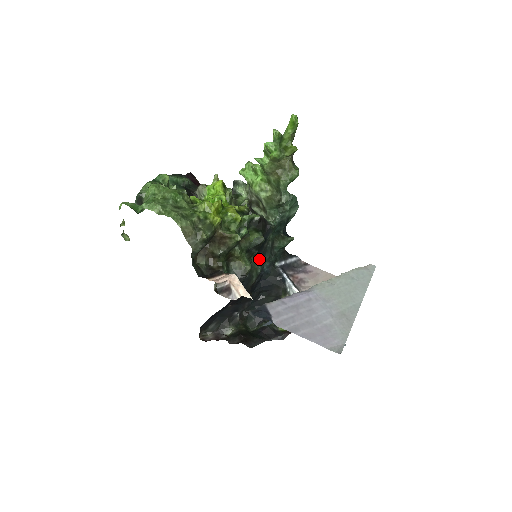
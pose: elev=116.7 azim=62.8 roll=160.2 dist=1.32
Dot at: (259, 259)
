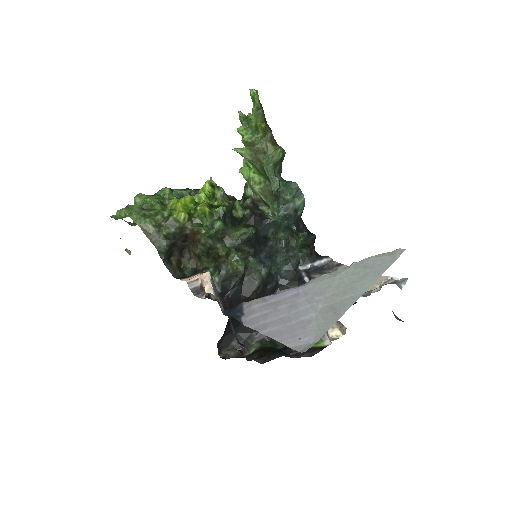
Dot at: (263, 260)
